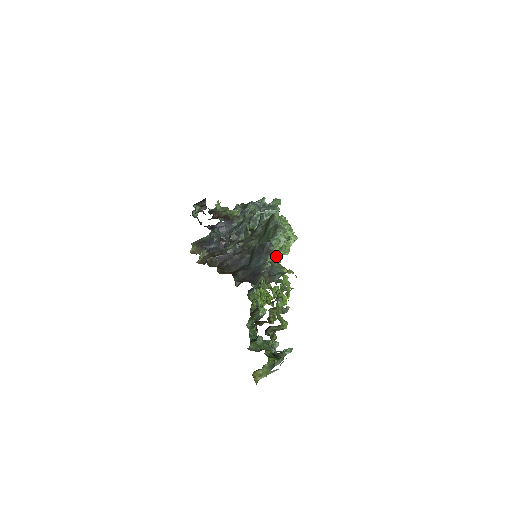
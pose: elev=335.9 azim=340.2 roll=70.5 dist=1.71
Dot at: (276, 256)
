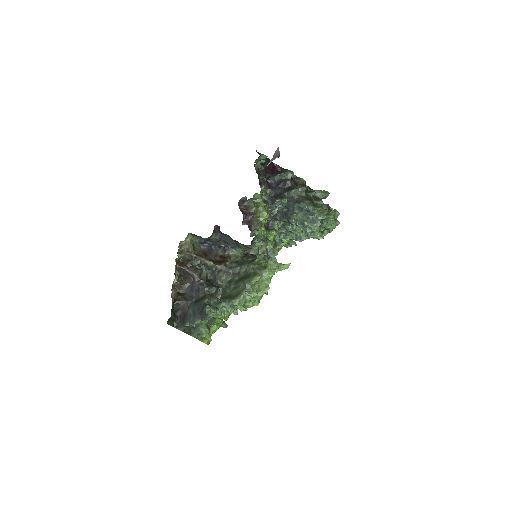
Dot at: occluded
